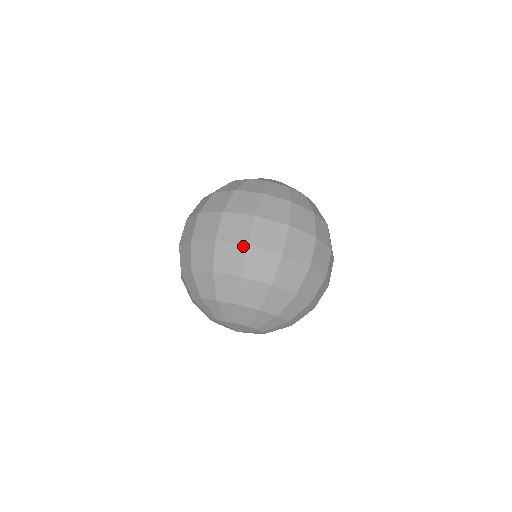
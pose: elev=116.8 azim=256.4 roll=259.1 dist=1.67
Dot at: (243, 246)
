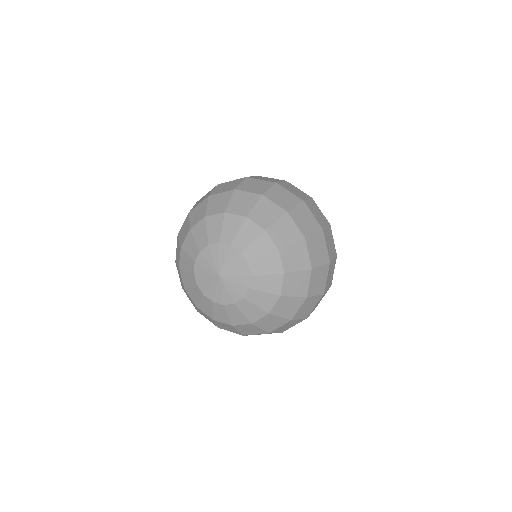
Dot at: (271, 182)
